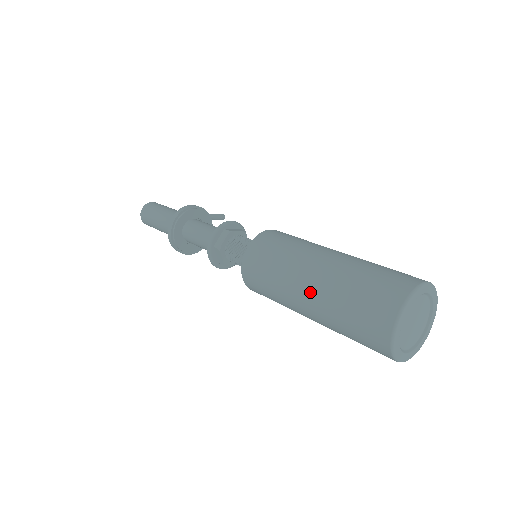
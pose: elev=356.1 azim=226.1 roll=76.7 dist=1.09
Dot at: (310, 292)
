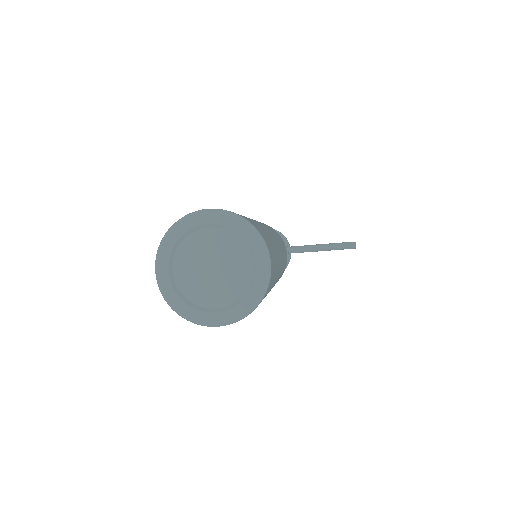
Dot at: occluded
